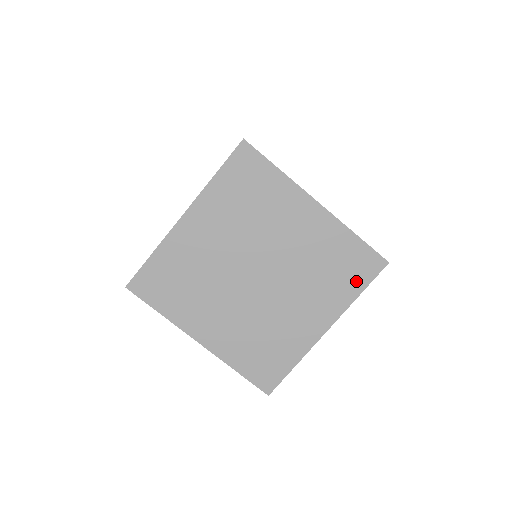
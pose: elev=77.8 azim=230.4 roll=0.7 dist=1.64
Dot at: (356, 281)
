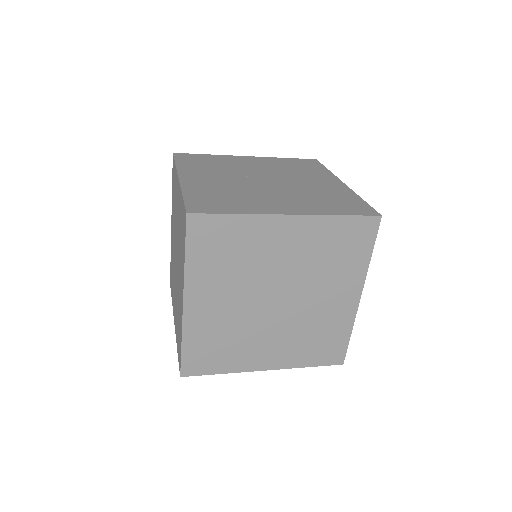
Dot at: (317, 358)
